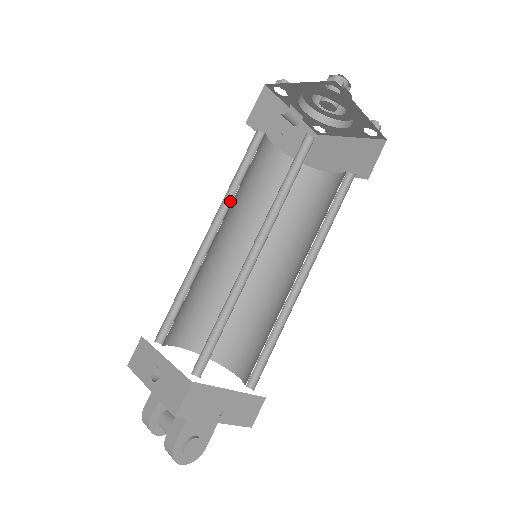
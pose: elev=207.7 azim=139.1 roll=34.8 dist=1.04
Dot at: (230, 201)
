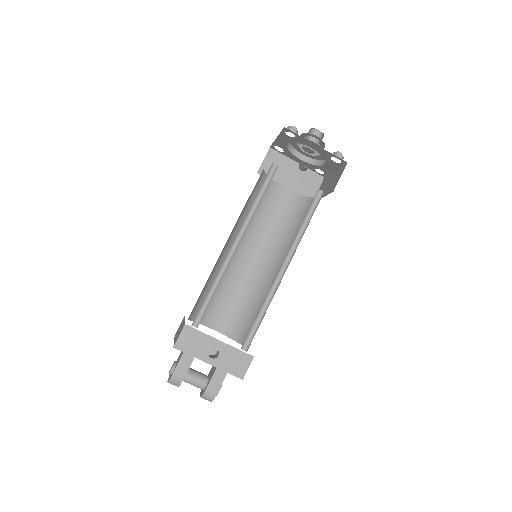
Dot at: (248, 216)
